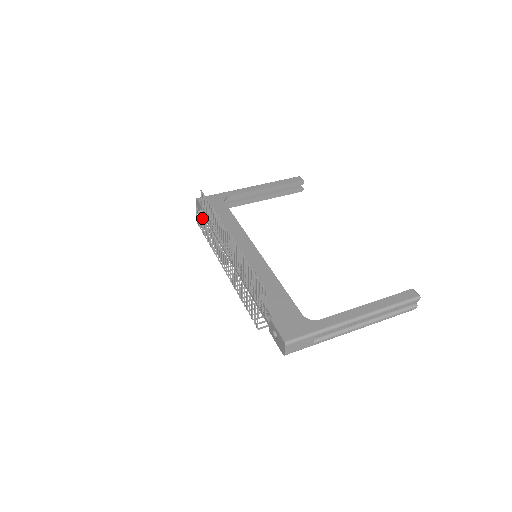
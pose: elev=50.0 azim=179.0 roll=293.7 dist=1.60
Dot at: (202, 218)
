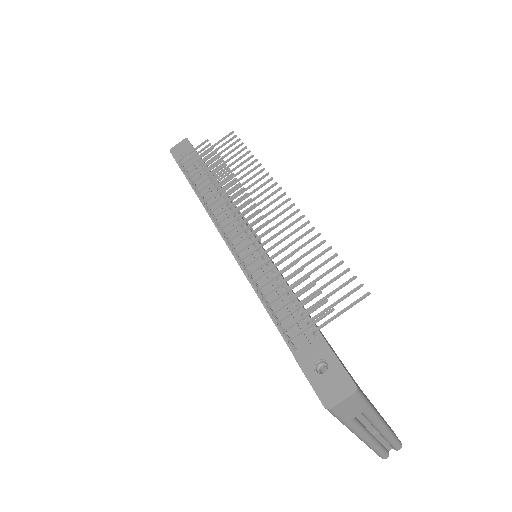
Dot at: (218, 156)
